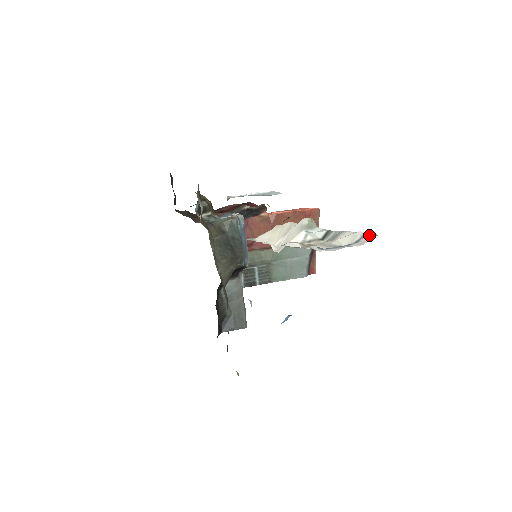
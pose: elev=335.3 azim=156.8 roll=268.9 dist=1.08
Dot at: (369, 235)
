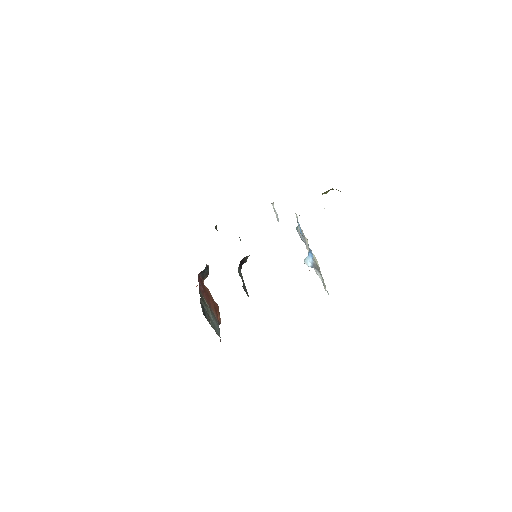
Dot at: occluded
